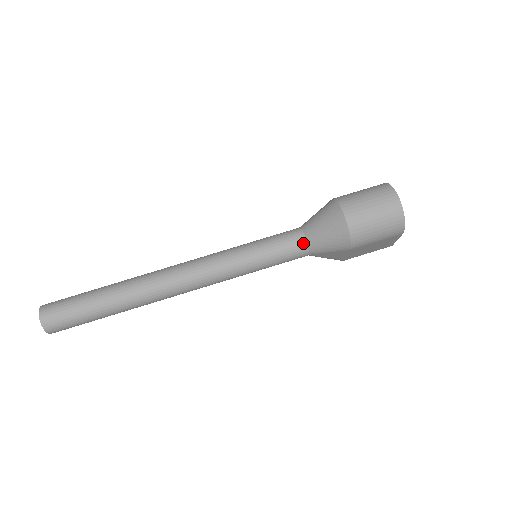
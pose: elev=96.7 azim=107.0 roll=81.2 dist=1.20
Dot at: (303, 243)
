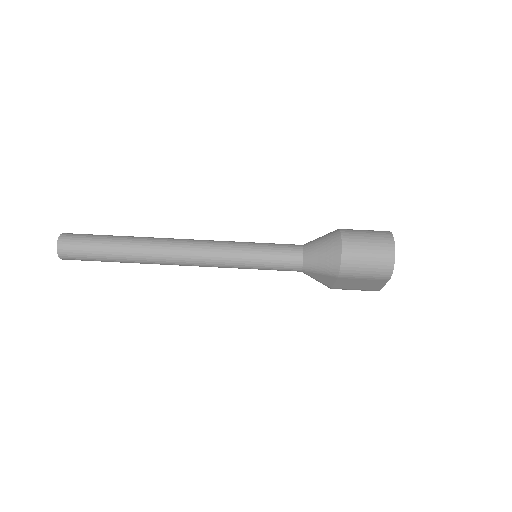
Dot at: (300, 258)
